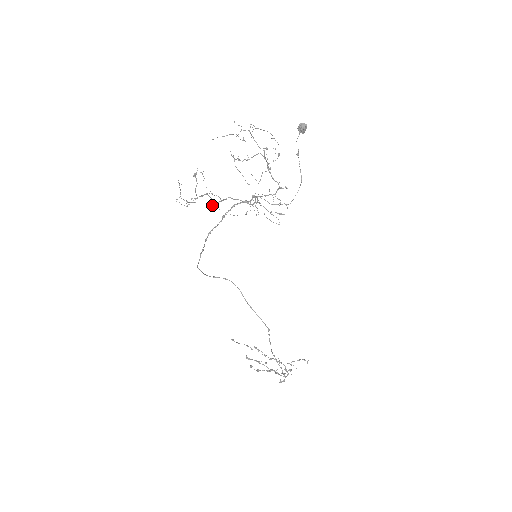
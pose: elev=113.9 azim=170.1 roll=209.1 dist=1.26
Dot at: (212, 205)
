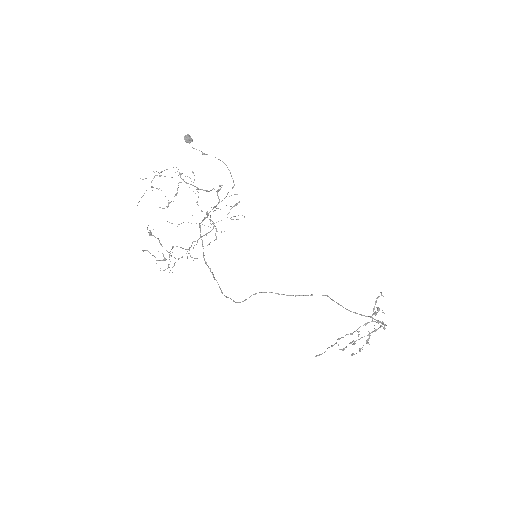
Dot at: (187, 257)
